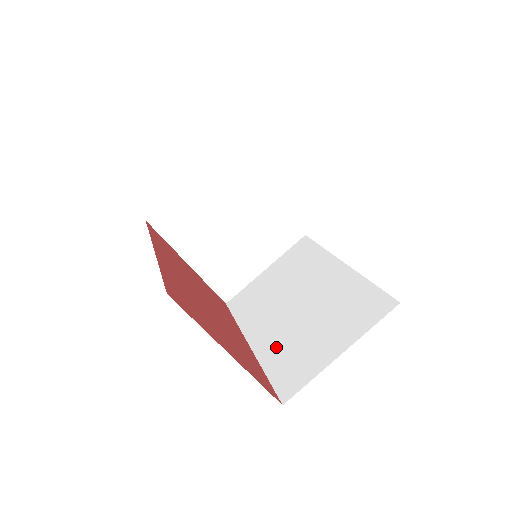
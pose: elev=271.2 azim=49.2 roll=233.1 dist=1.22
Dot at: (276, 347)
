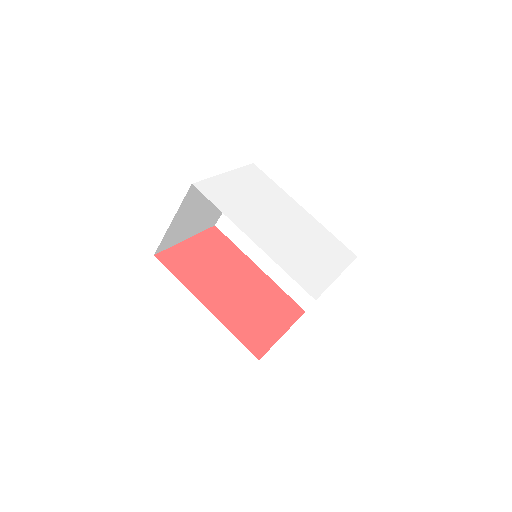
Dot at: (282, 274)
